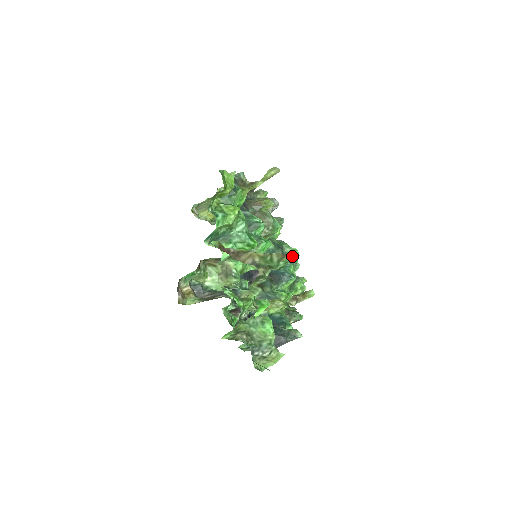
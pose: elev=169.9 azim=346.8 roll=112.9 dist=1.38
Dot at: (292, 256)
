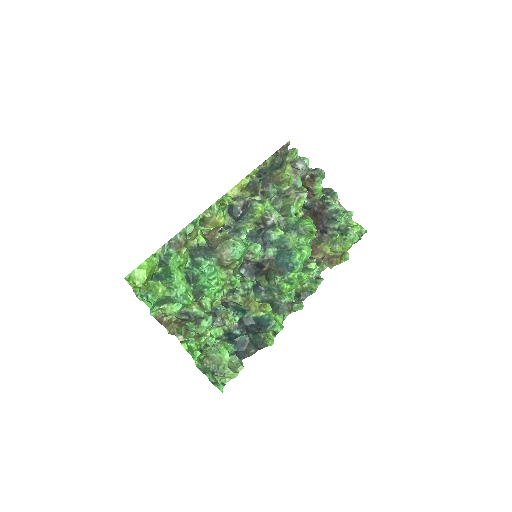
Dot at: (190, 333)
